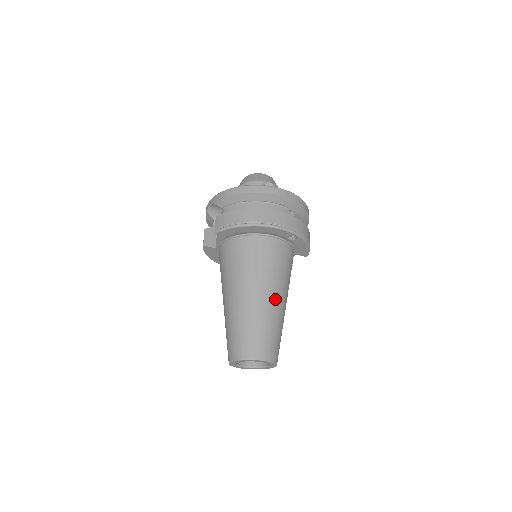
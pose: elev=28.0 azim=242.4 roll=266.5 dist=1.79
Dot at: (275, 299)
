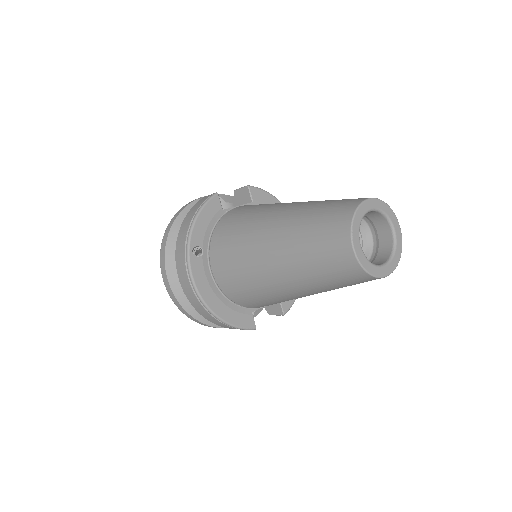
Dot at: occluded
